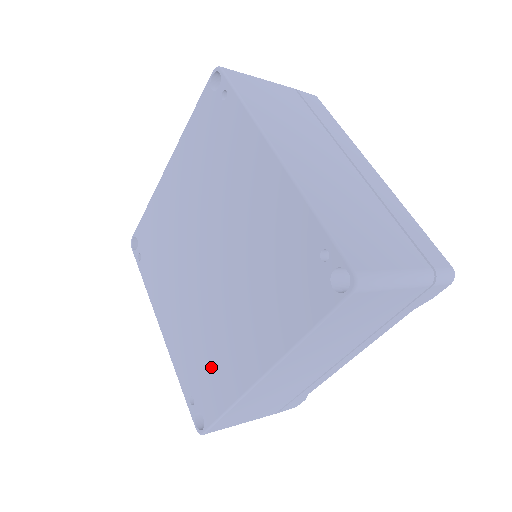
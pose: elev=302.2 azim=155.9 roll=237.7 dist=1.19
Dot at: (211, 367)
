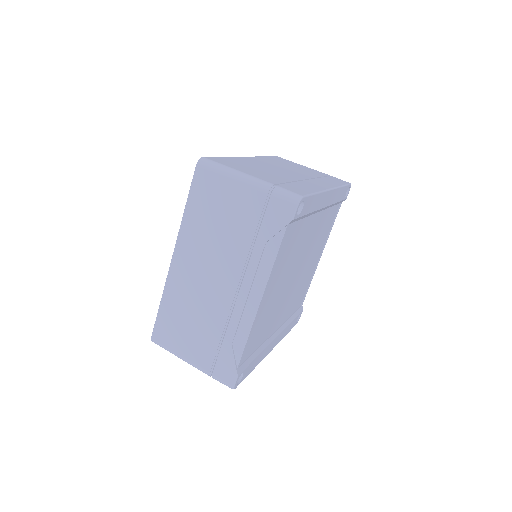
Dot at: occluded
